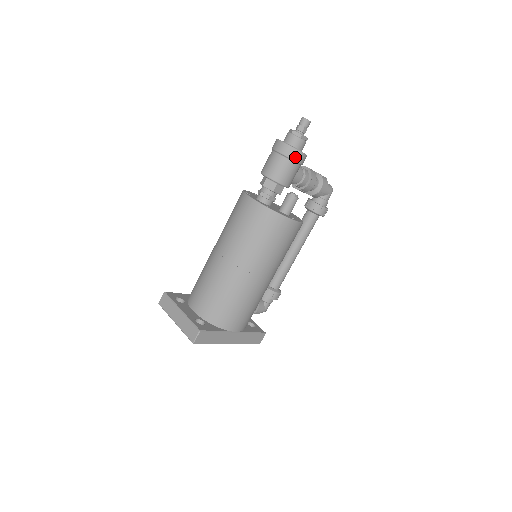
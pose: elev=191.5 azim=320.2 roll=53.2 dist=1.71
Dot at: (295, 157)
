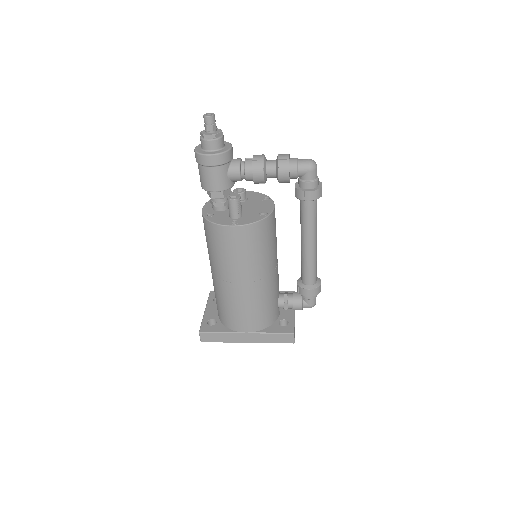
Dot at: (204, 162)
